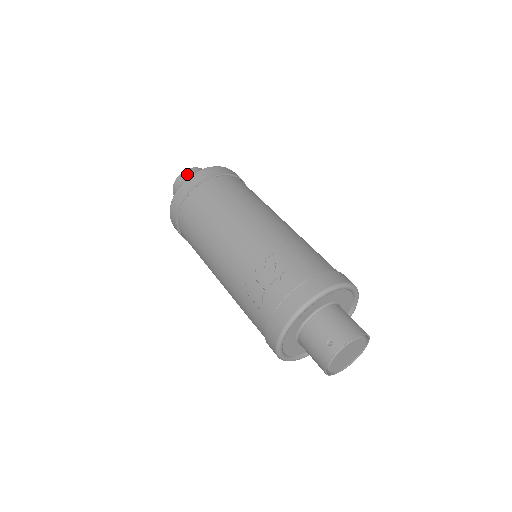
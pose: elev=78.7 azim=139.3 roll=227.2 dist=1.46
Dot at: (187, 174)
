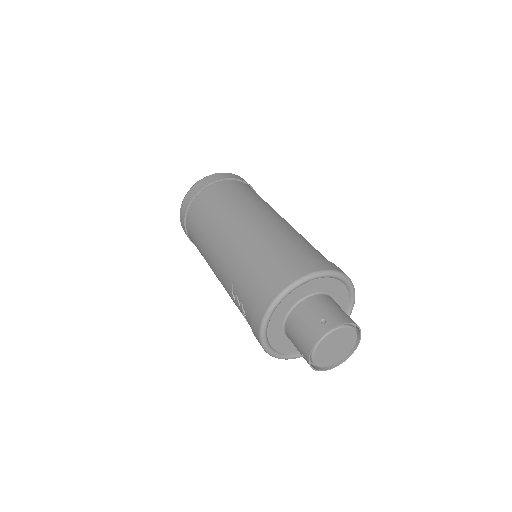
Dot at: occluded
